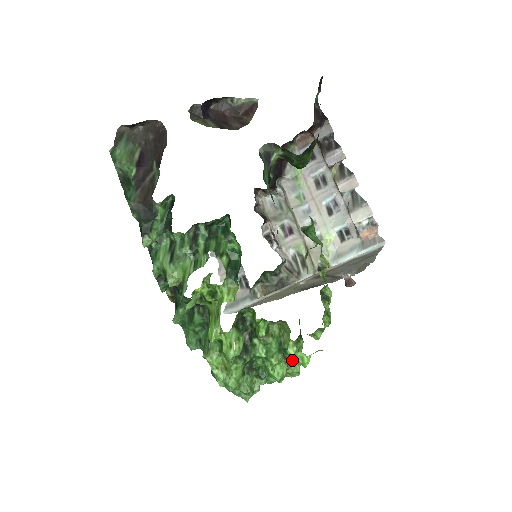
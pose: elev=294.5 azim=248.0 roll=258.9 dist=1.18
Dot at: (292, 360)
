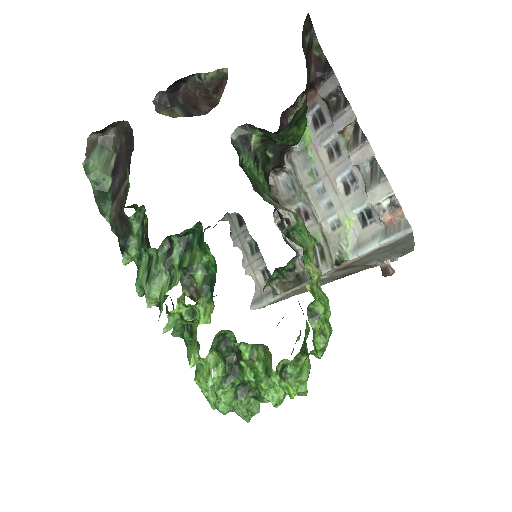
Dot at: (295, 379)
